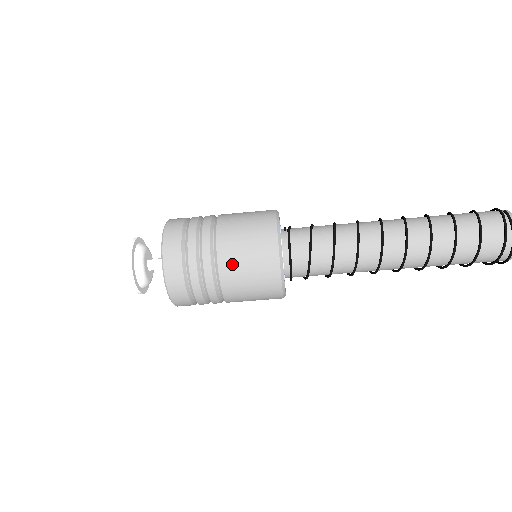
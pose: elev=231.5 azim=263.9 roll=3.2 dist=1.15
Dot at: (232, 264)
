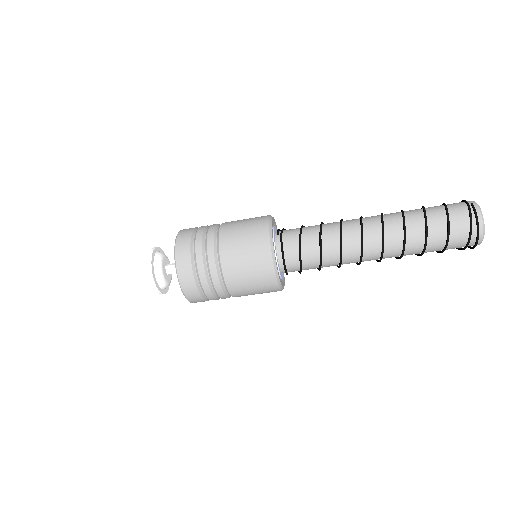
Dot at: (234, 272)
